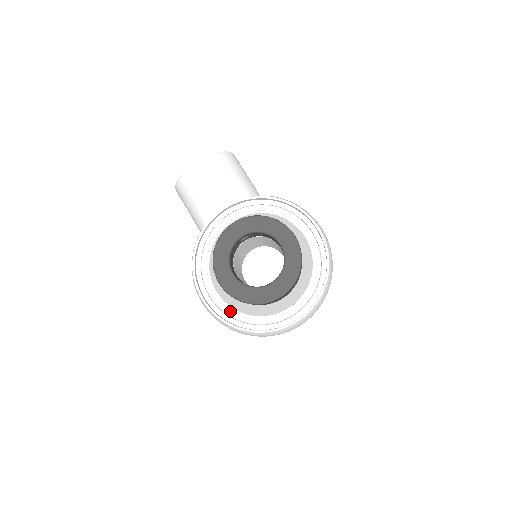
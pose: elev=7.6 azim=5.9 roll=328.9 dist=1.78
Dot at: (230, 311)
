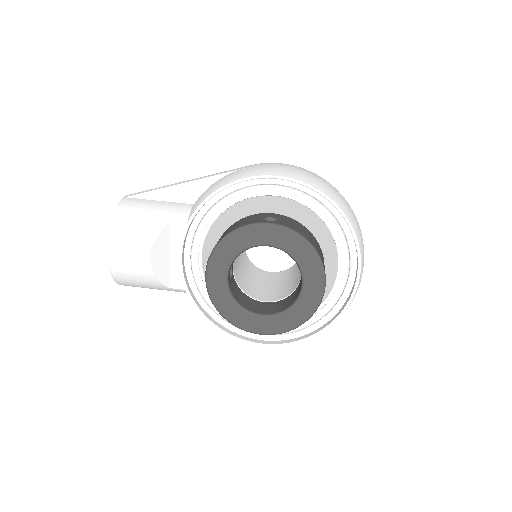
Dot at: occluded
